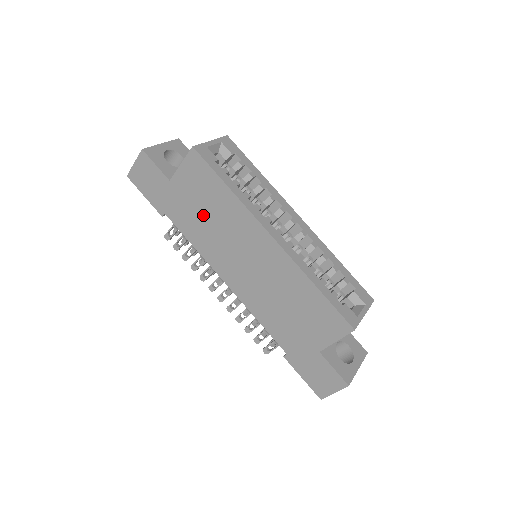
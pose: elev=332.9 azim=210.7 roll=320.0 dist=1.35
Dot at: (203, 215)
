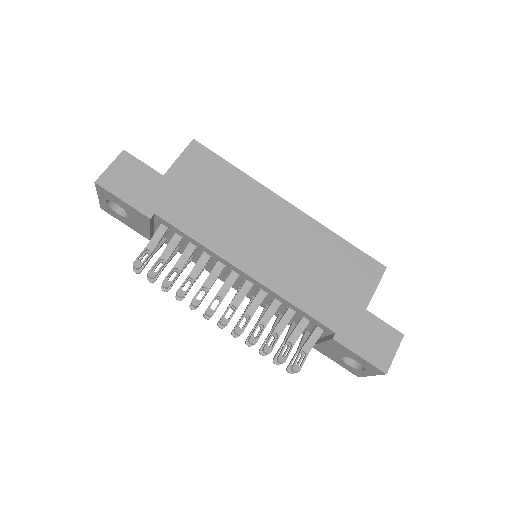
Dot at: (210, 202)
